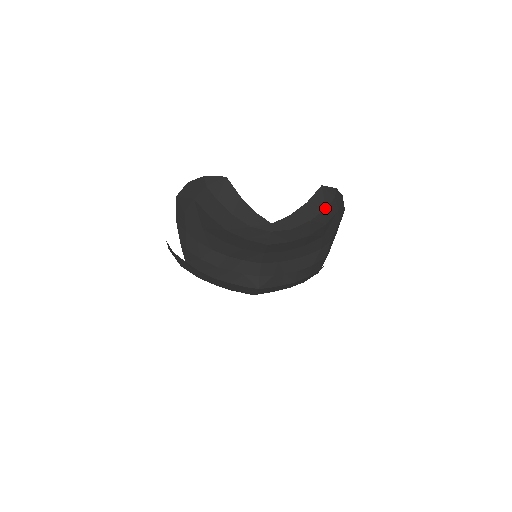
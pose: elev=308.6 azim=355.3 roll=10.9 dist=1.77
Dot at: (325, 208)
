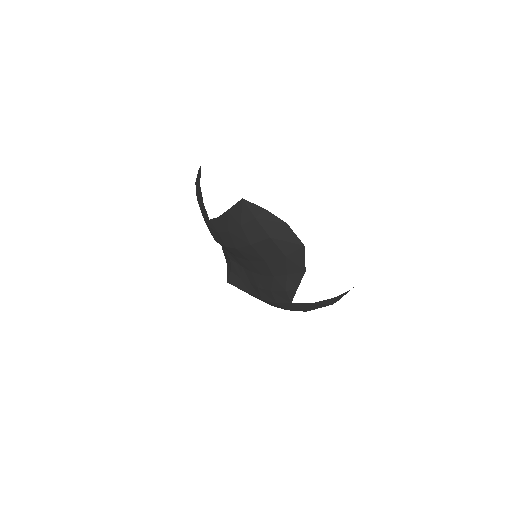
Dot at: (240, 225)
